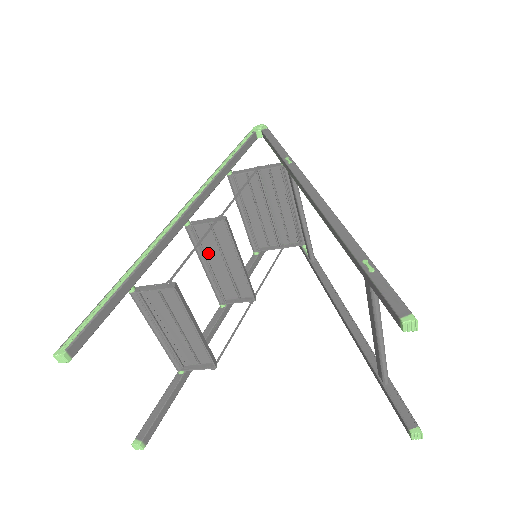
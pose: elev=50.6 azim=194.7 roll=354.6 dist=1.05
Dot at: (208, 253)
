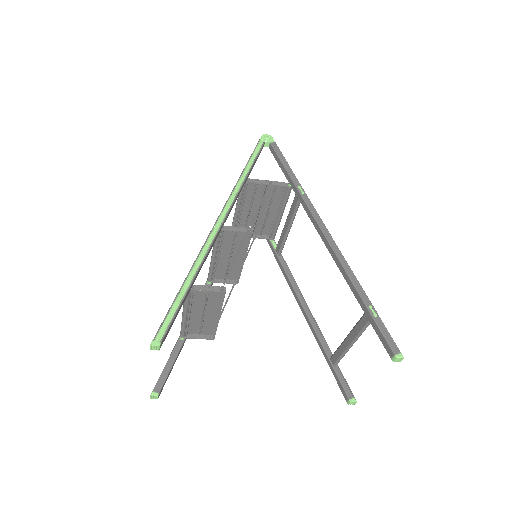
Dot at: (221, 248)
